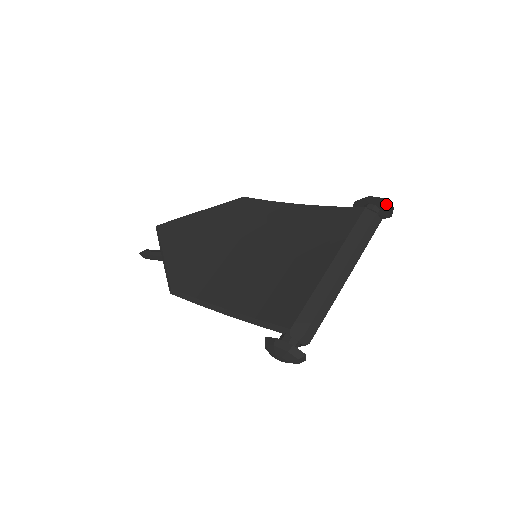
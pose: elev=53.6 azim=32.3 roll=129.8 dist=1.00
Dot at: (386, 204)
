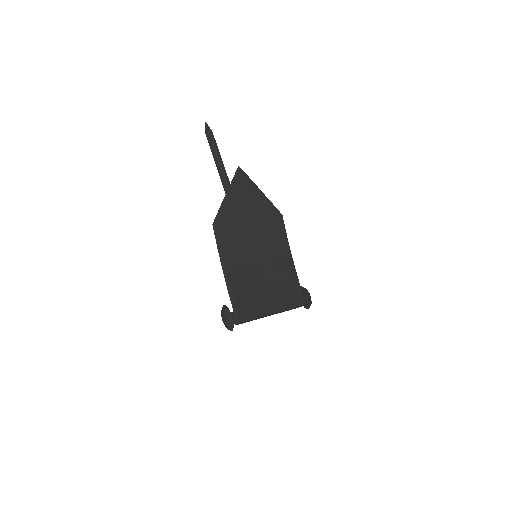
Dot at: occluded
